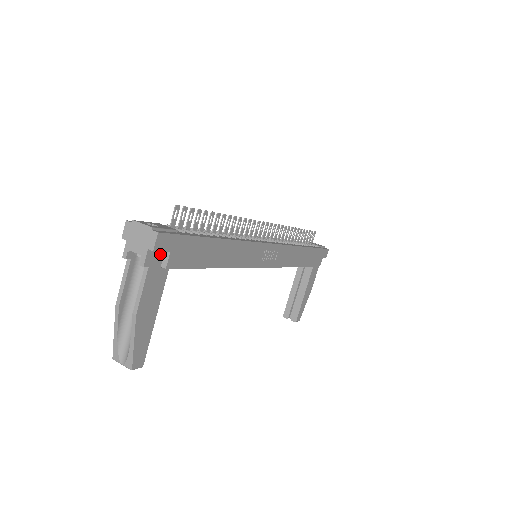
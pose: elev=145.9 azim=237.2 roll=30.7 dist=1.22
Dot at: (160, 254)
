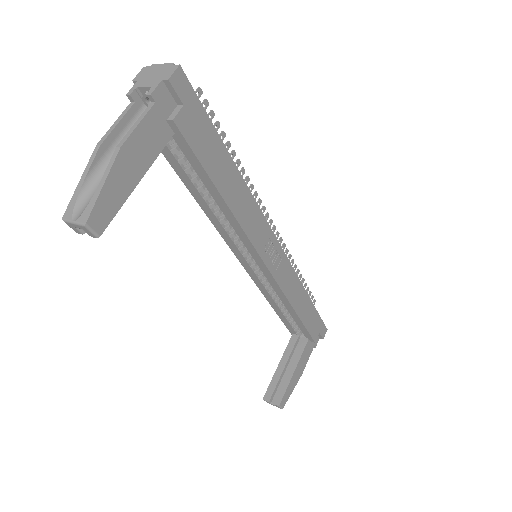
Dot at: (171, 103)
